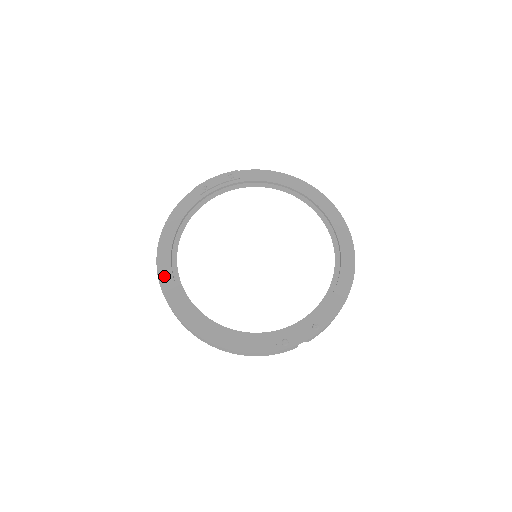
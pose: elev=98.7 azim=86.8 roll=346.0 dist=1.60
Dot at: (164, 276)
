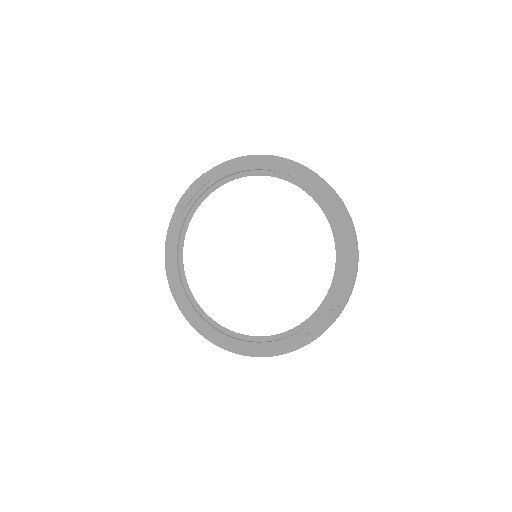
Dot at: (184, 308)
